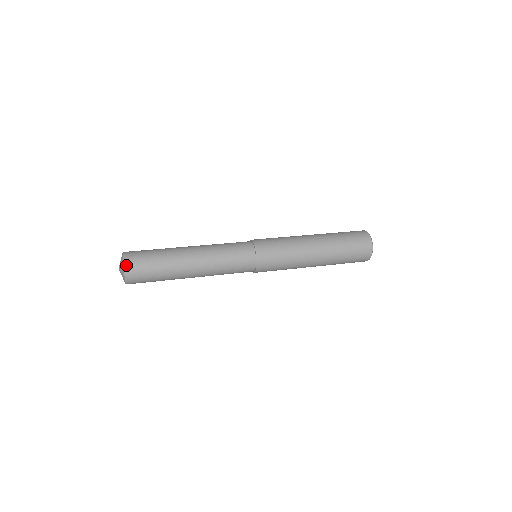
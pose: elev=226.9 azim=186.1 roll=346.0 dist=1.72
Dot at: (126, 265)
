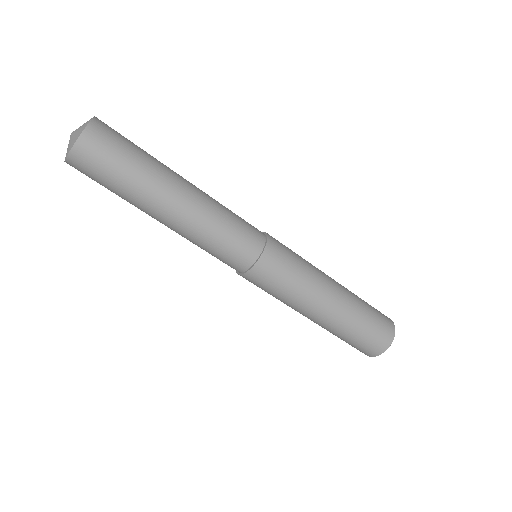
Dot at: (97, 120)
